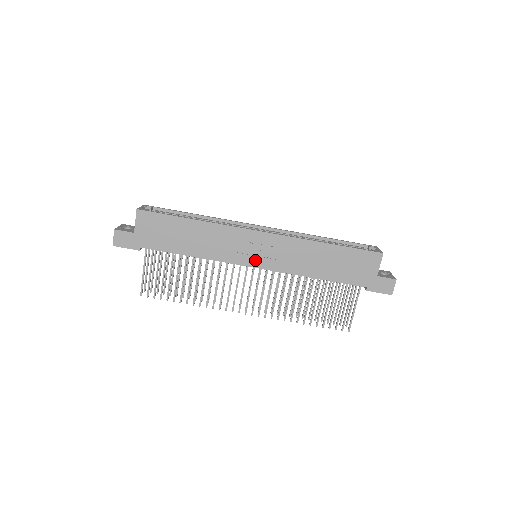
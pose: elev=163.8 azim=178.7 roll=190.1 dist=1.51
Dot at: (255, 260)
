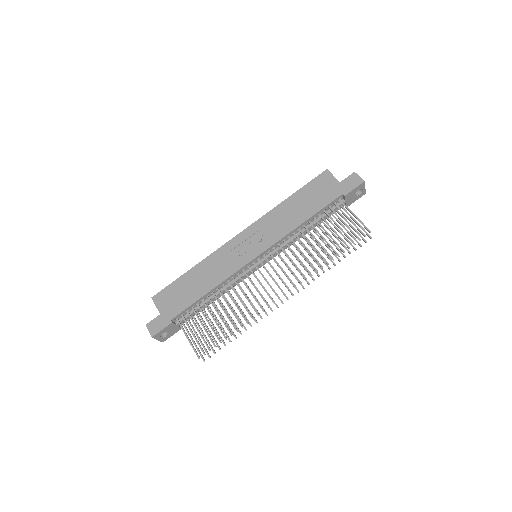
Dot at: (253, 252)
